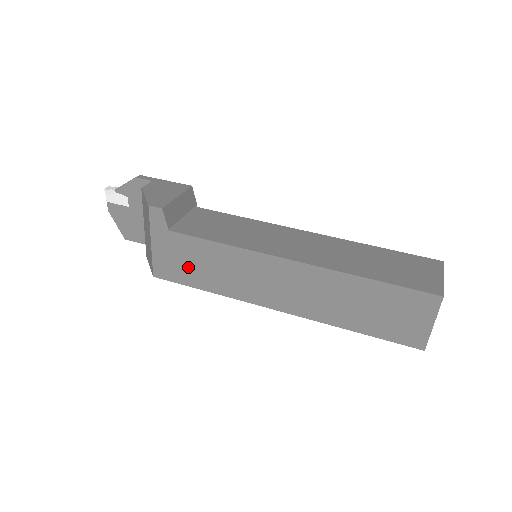
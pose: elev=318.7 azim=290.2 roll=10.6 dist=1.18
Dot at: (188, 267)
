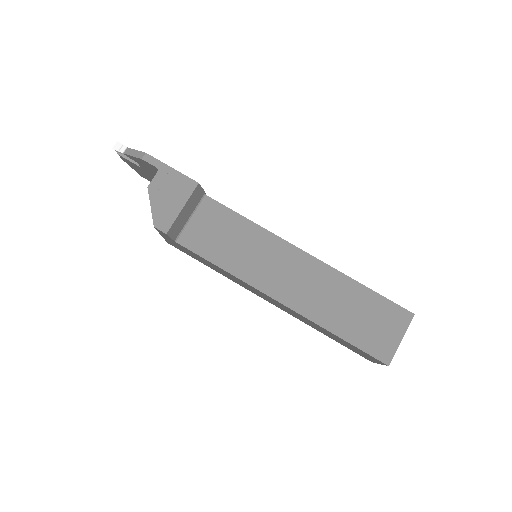
Dot at: (195, 257)
